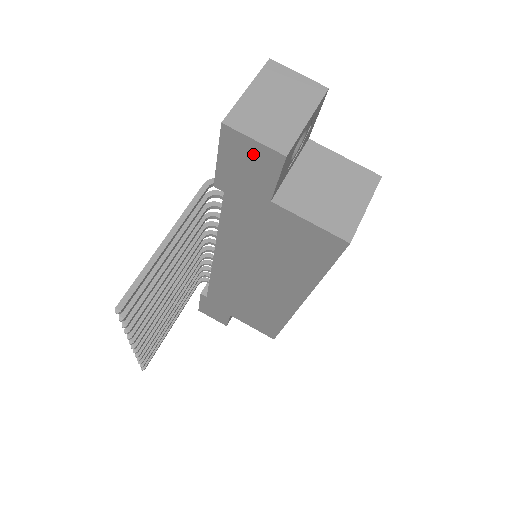
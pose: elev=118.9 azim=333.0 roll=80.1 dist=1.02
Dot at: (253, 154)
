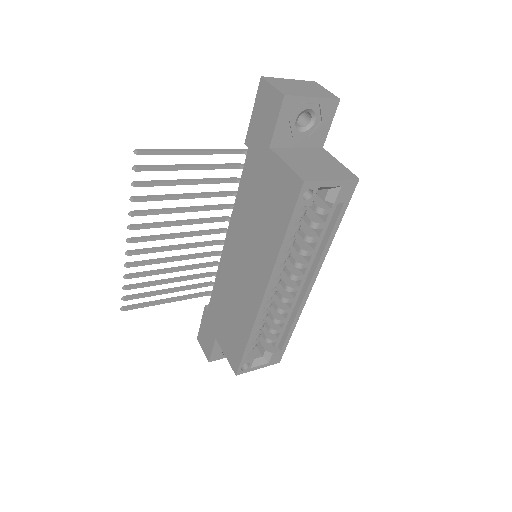
Dot at: (270, 100)
